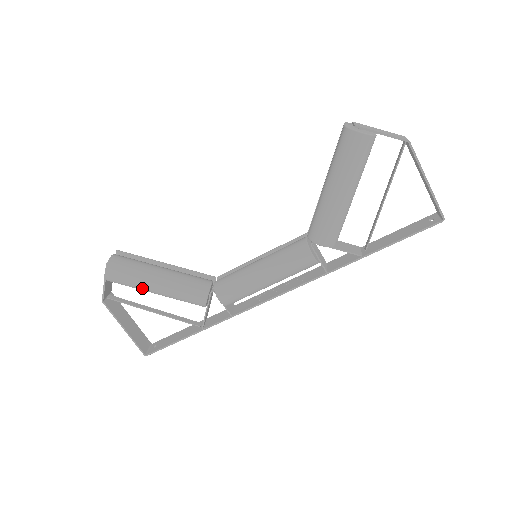
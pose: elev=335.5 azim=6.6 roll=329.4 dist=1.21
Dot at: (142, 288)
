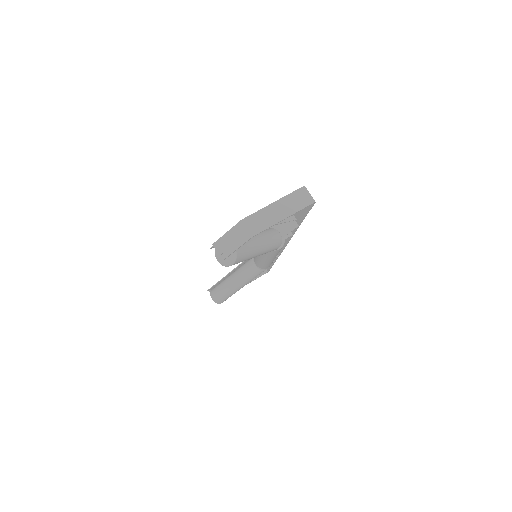
Dot at: occluded
